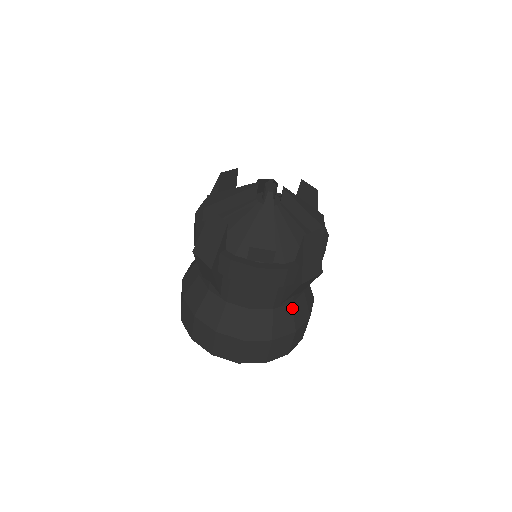
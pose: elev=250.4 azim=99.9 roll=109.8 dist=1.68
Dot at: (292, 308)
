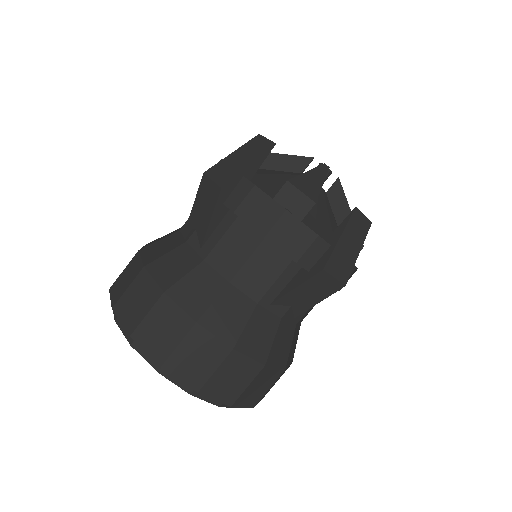
Dot at: (278, 326)
